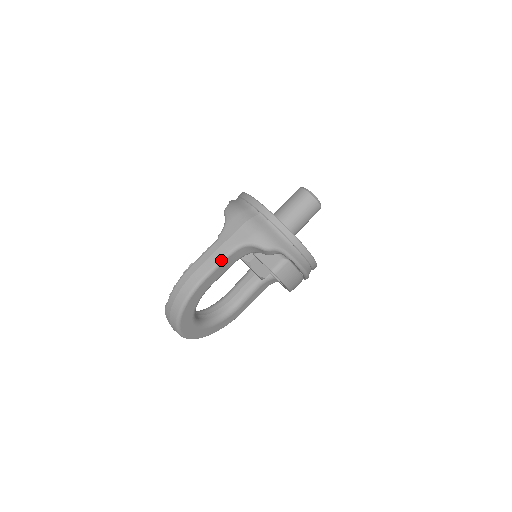
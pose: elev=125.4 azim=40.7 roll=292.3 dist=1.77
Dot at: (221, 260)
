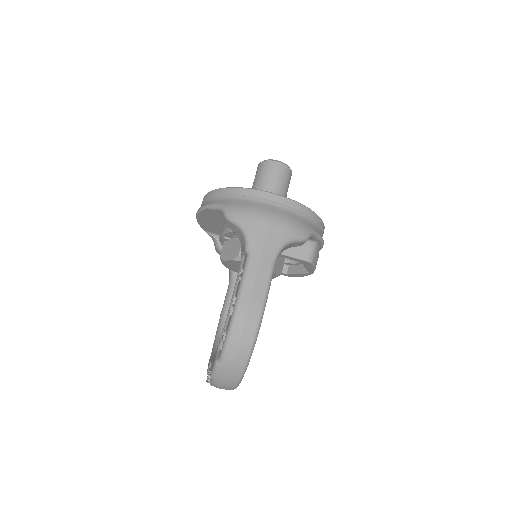
Dot at: (271, 275)
